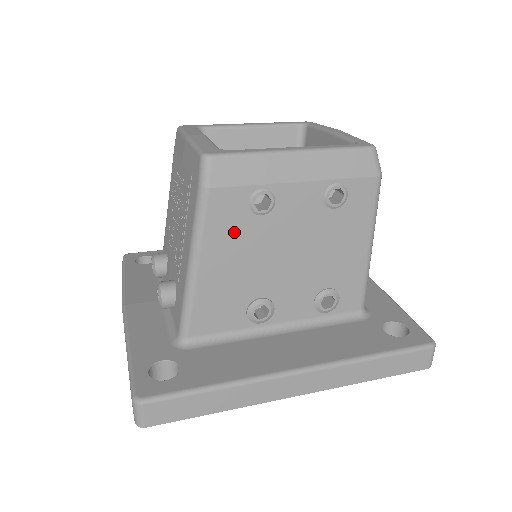
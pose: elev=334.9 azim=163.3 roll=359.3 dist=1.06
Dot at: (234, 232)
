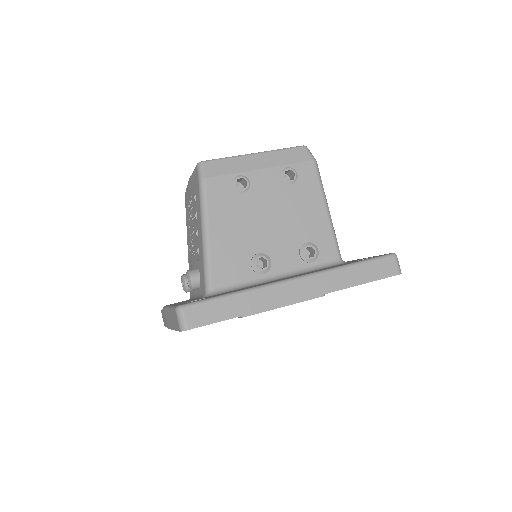
Dot at: (228, 206)
